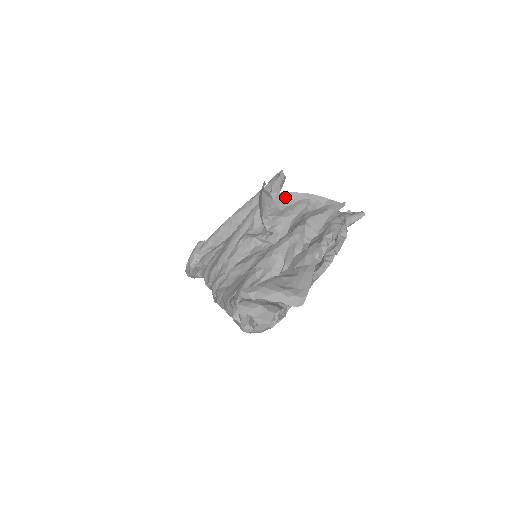
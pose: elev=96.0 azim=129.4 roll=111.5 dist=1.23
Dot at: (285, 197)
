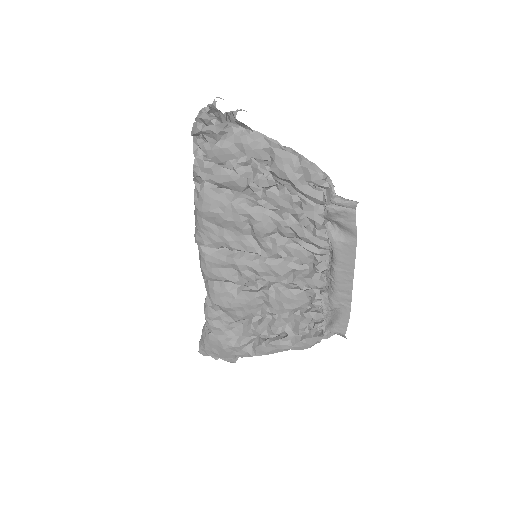
Dot at: occluded
